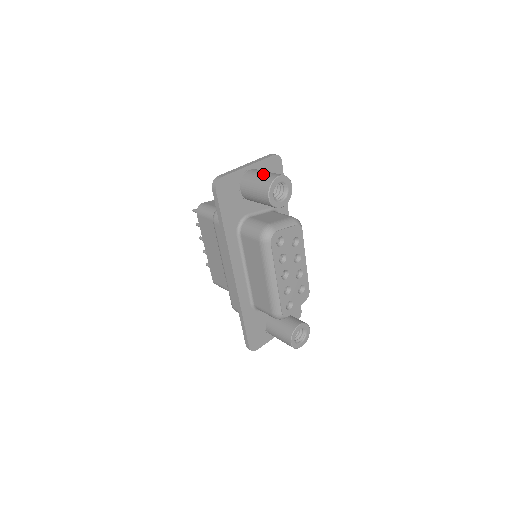
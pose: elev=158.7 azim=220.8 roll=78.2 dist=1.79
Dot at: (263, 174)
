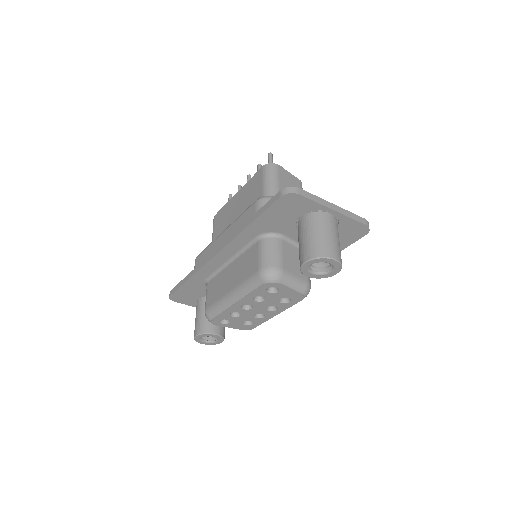
Dot at: (330, 237)
